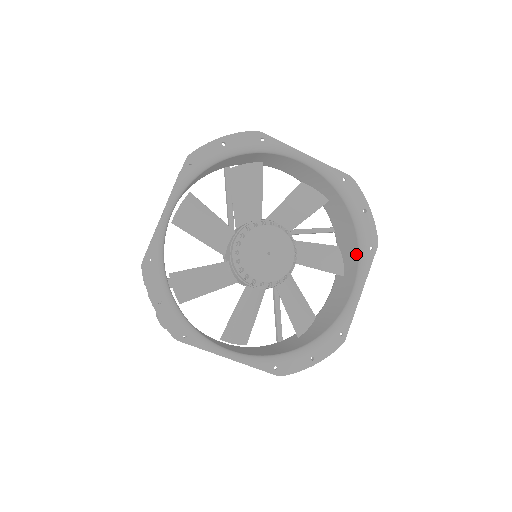
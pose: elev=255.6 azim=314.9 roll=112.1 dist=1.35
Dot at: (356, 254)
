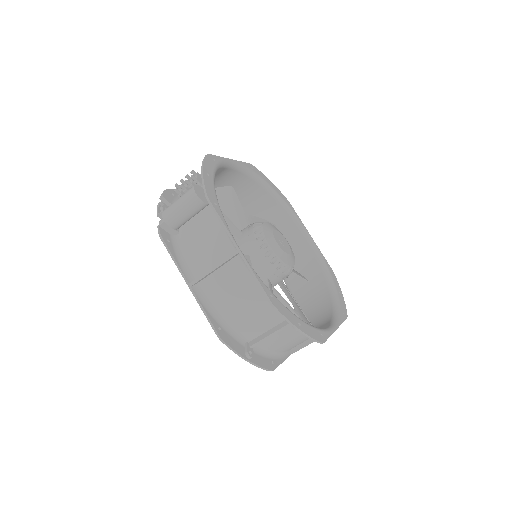
Dot at: (329, 313)
